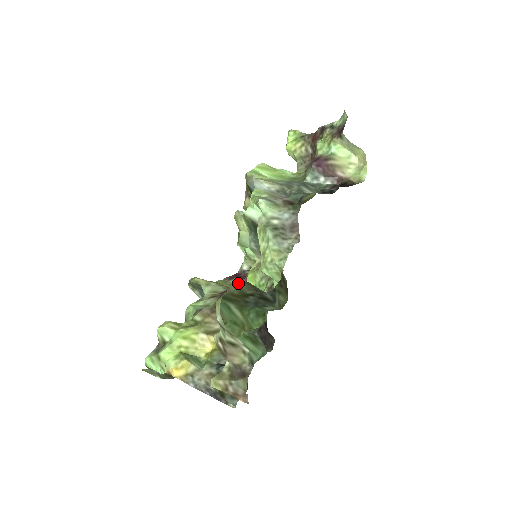
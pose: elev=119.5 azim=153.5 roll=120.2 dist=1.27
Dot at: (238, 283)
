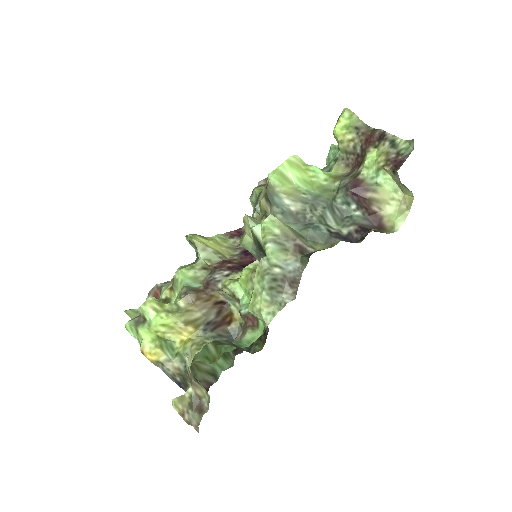
Dot at: (216, 340)
